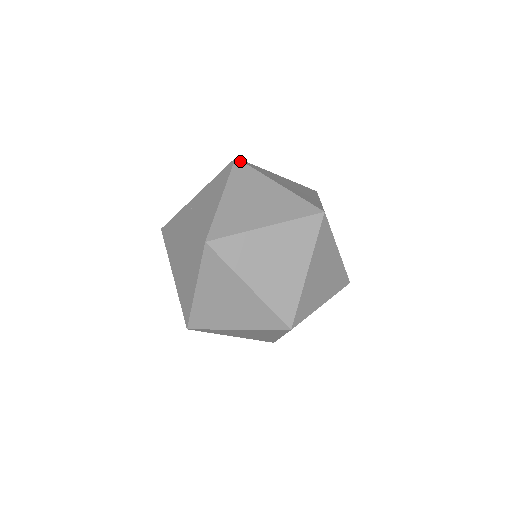
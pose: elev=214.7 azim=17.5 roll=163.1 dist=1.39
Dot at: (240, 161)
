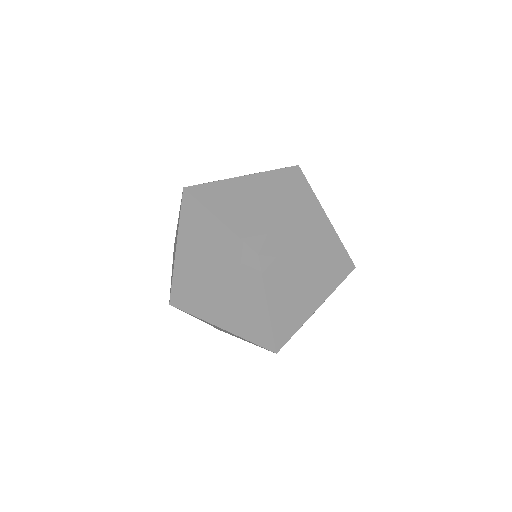
Dot at: (265, 257)
